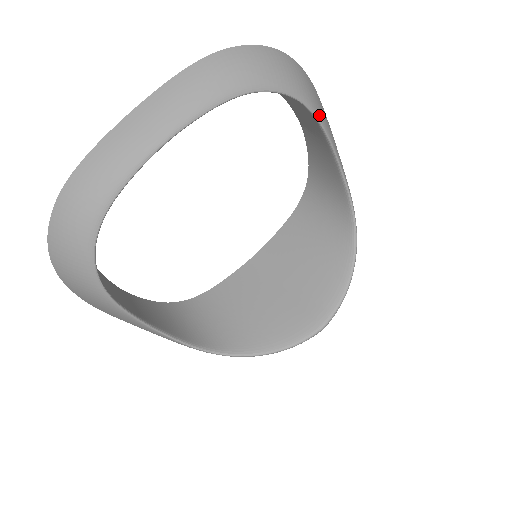
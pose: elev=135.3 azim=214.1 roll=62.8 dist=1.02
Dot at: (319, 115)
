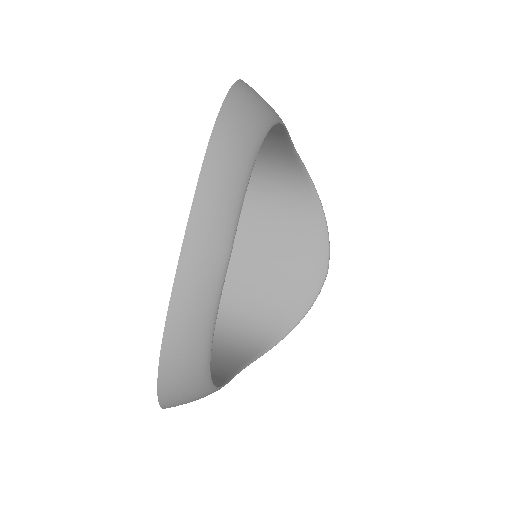
Dot at: occluded
